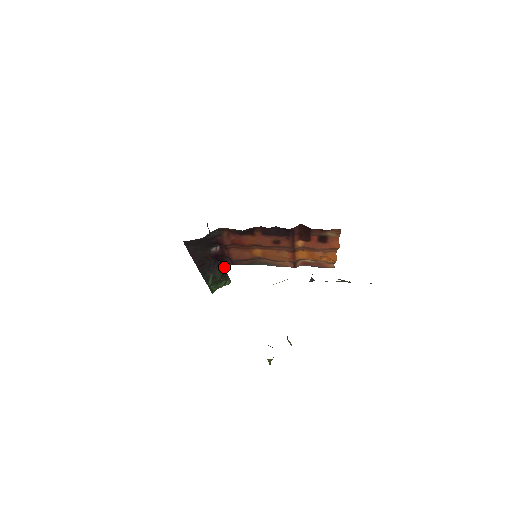
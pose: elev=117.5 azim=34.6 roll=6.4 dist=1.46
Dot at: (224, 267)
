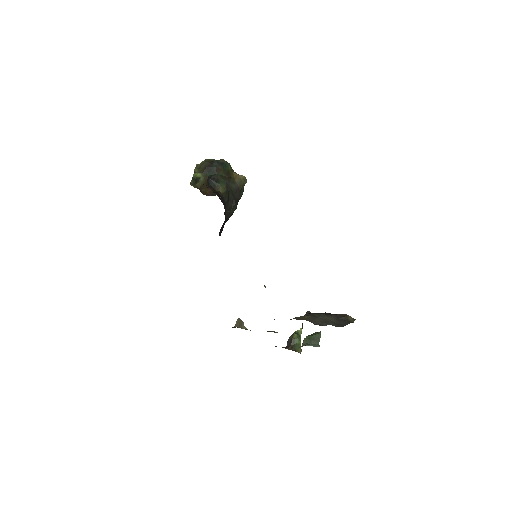
Dot at: (233, 188)
